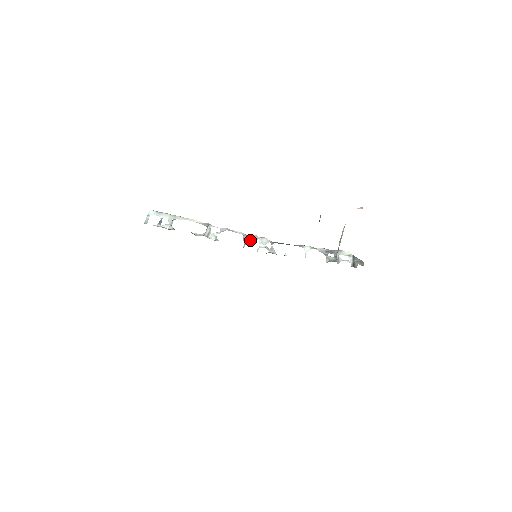
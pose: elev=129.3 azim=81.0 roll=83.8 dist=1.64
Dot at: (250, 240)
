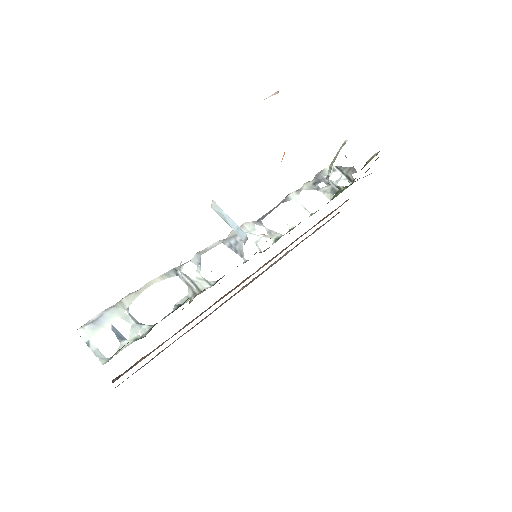
Dot at: (237, 243)
